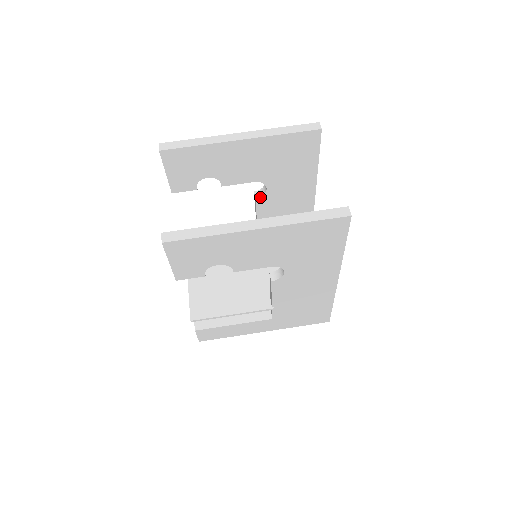
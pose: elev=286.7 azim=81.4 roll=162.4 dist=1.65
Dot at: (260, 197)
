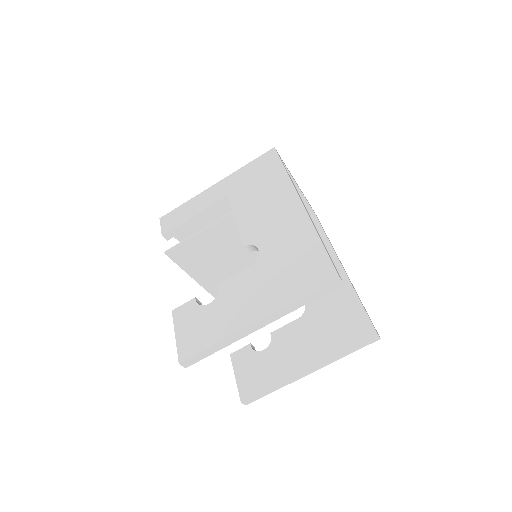
Dot at: occluded
